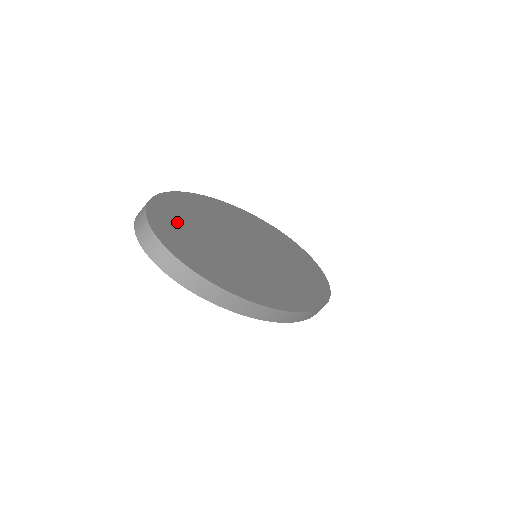
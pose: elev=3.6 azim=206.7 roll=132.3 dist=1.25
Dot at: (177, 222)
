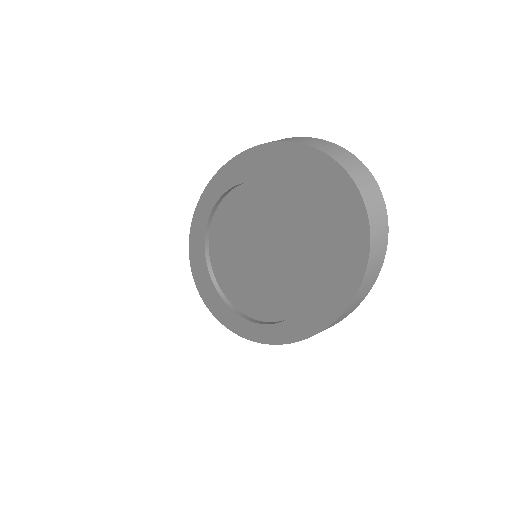
Dot at: occluded
